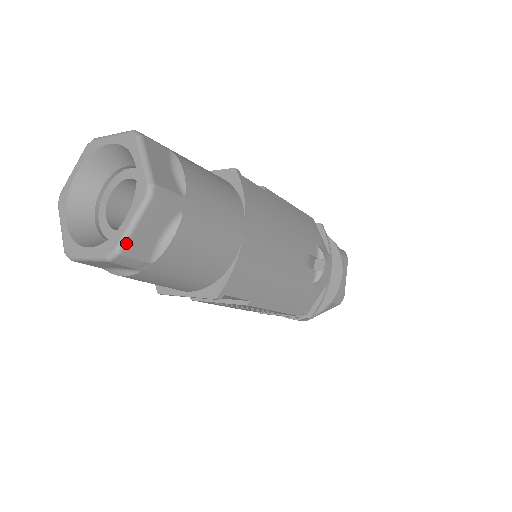
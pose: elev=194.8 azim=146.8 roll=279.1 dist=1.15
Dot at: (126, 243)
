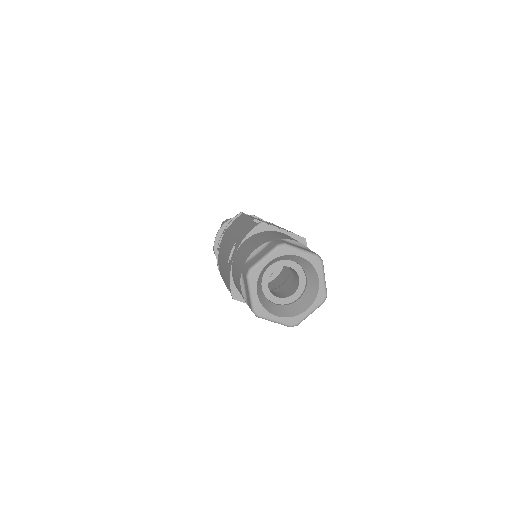
Dot at: occluded
